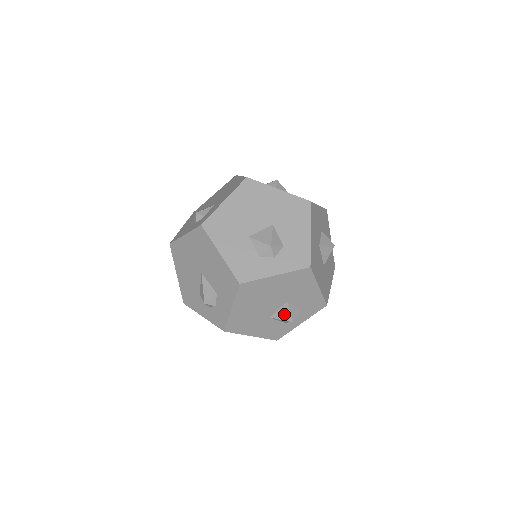
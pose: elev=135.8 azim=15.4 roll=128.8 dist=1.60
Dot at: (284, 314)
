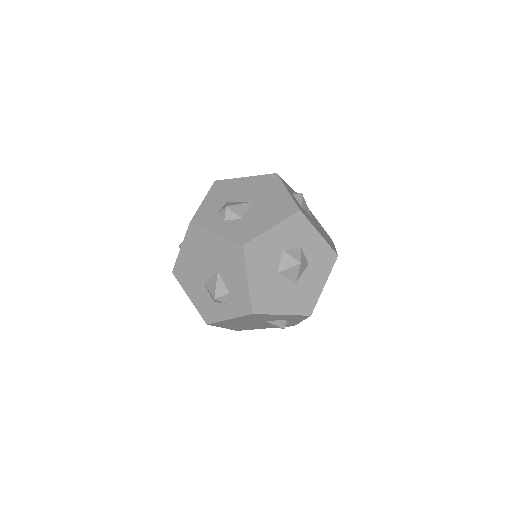
Dot at: (272, 325)
